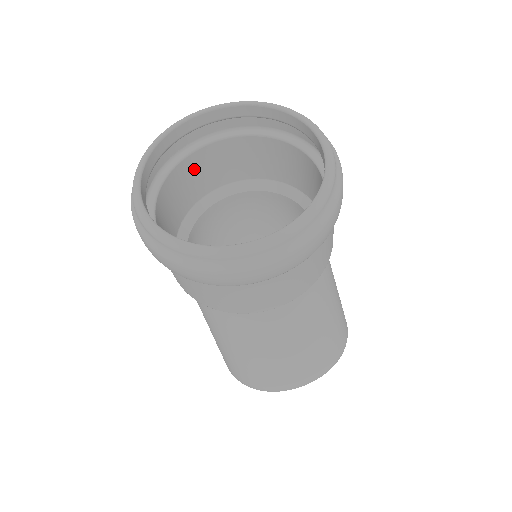
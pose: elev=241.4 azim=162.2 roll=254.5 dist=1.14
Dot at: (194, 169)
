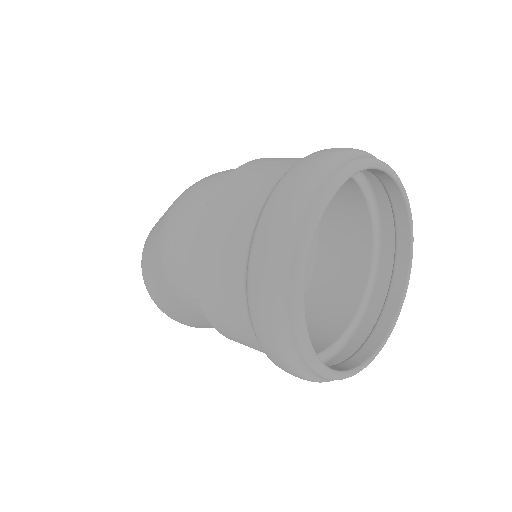
Dot at: occluded
